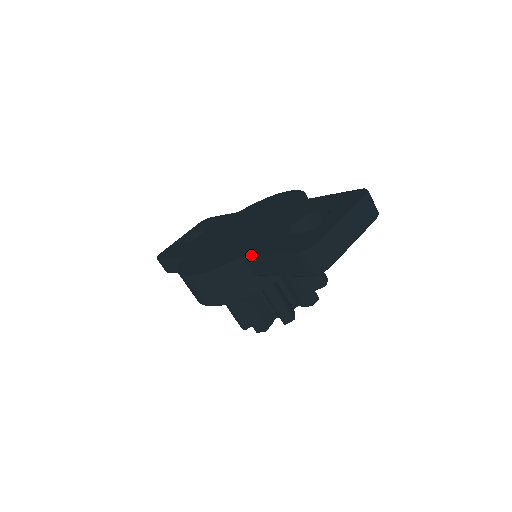
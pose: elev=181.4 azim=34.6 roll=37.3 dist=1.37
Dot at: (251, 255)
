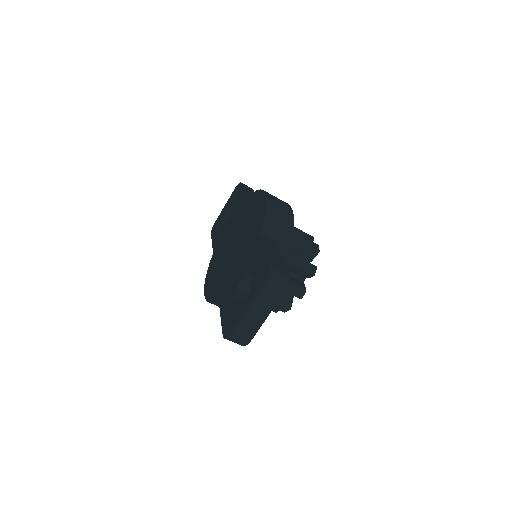
Dot at: (219, 306)
